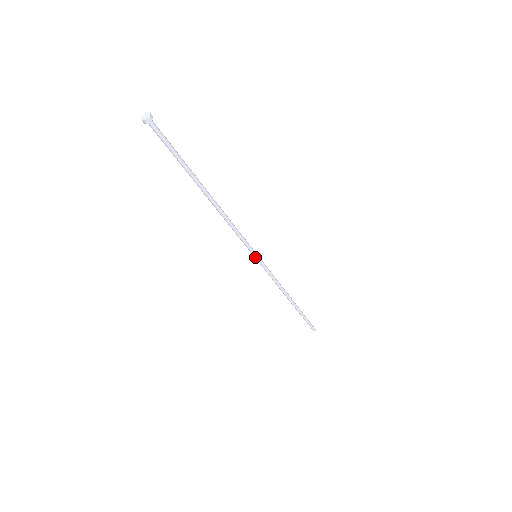
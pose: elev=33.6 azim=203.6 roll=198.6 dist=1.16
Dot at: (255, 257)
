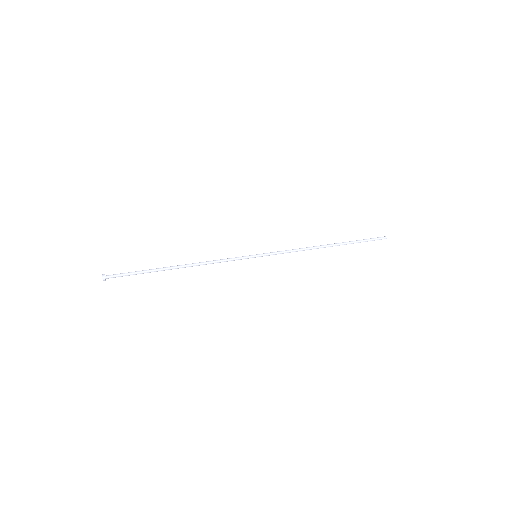
Dot at: (255, 256)
